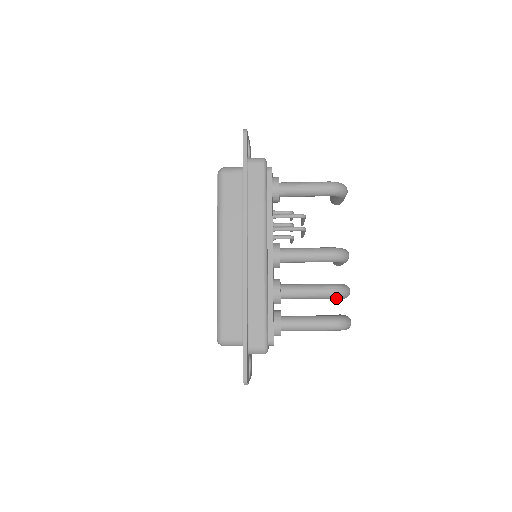
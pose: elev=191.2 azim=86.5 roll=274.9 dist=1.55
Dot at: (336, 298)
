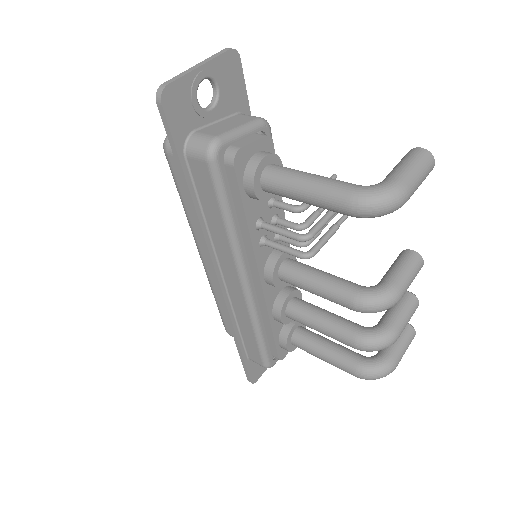
Dot at: occluded
